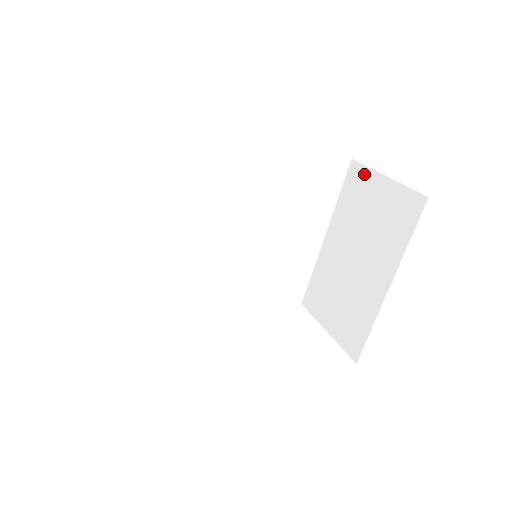
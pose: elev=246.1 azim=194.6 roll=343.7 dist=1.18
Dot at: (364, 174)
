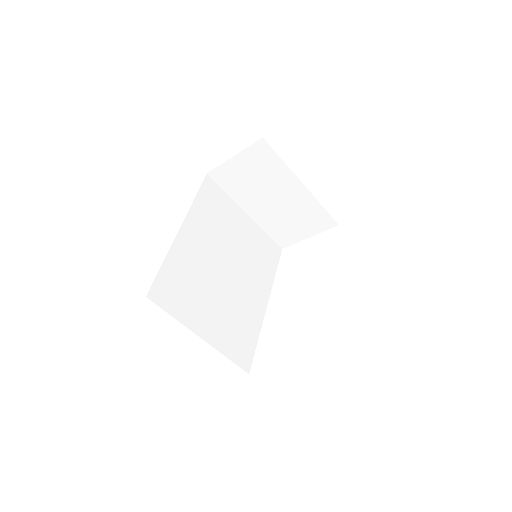
Dot at: (223, 170)
